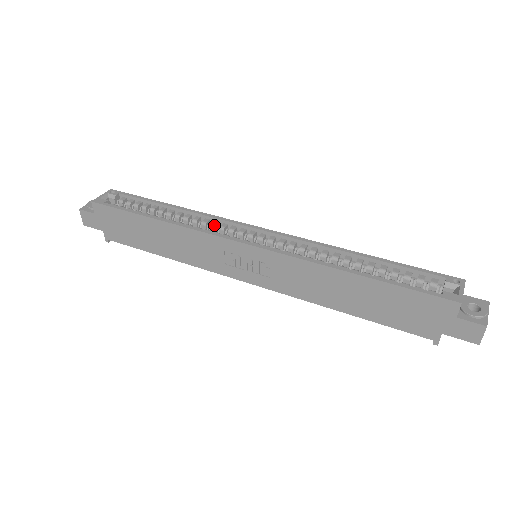
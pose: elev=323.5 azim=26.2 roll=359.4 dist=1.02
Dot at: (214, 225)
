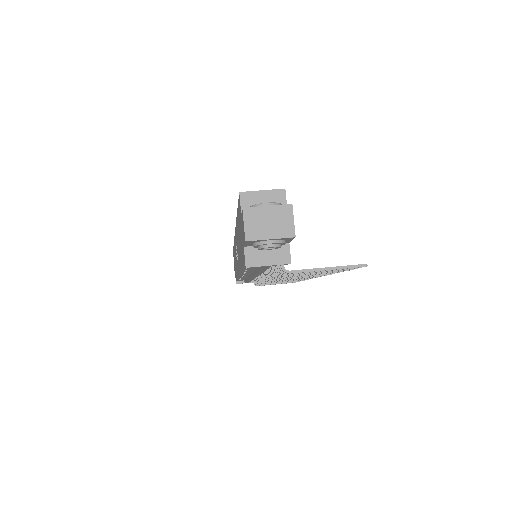
Dot at: occluded
